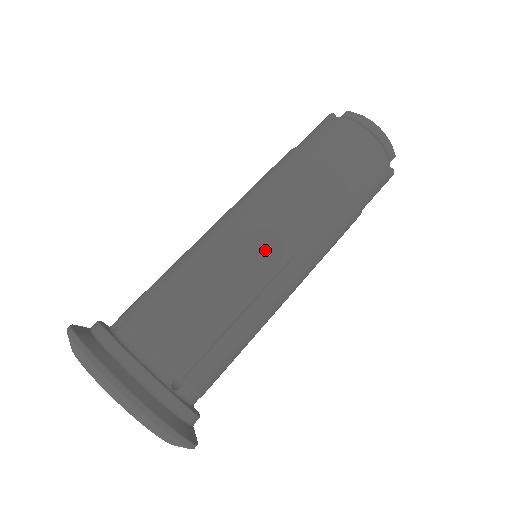
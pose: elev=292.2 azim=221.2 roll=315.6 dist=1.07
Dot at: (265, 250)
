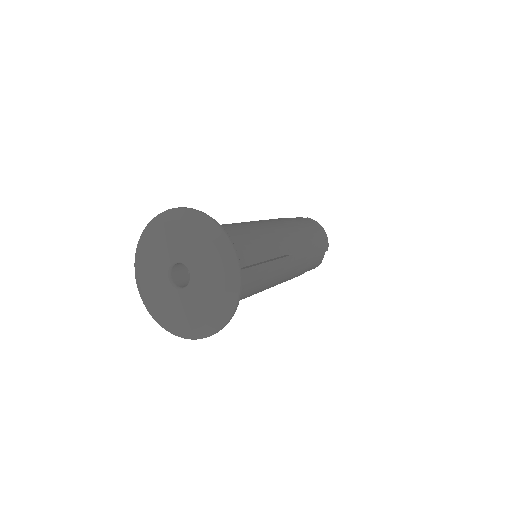
Dot at: (281, 240)
